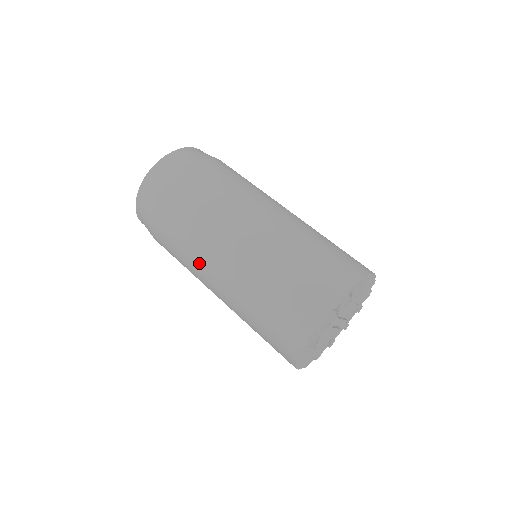
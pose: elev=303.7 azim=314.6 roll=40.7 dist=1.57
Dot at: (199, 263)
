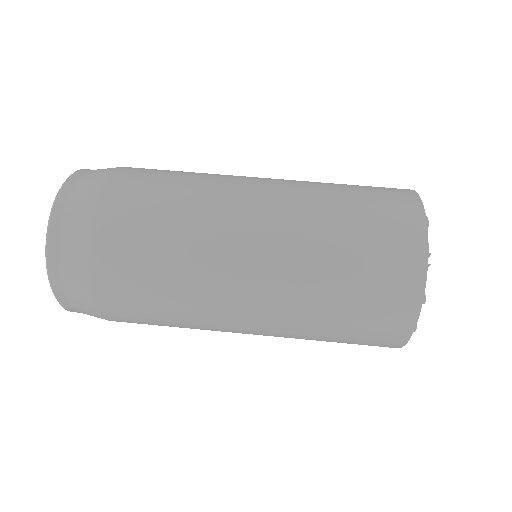
Dot at: (214, 240)
